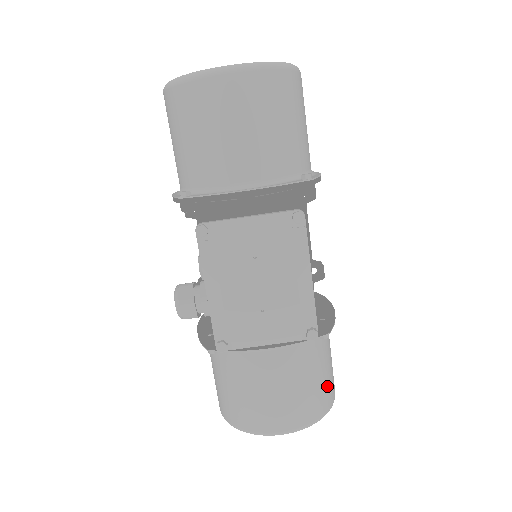
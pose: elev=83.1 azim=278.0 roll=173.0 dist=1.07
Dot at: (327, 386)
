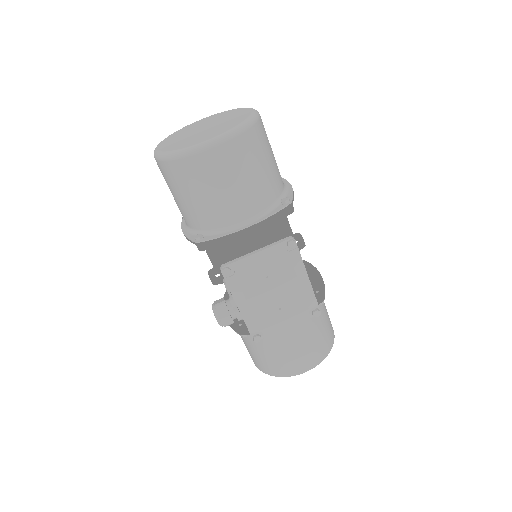
Dot at: (328, 330)
